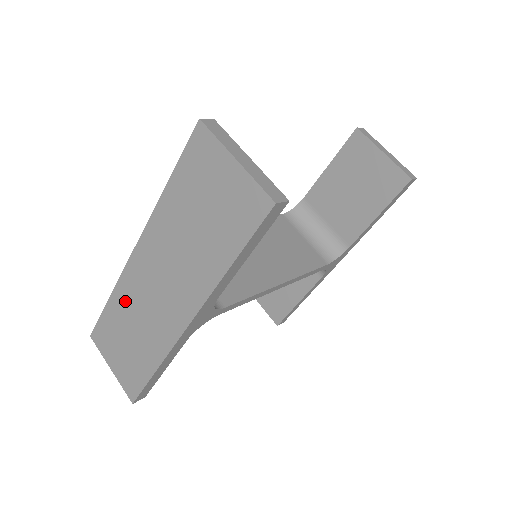
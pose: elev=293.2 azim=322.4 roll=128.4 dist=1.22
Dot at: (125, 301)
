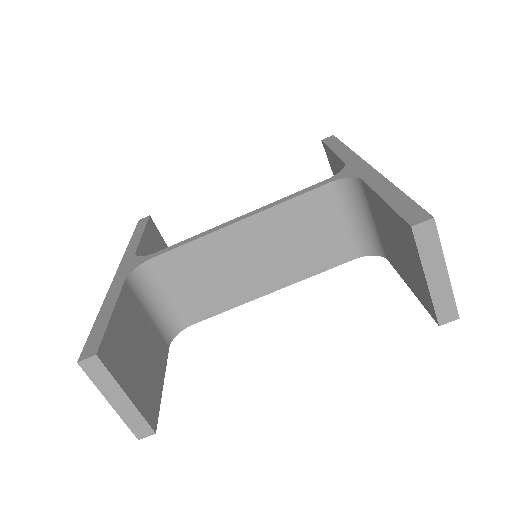
Dot at: occluded
